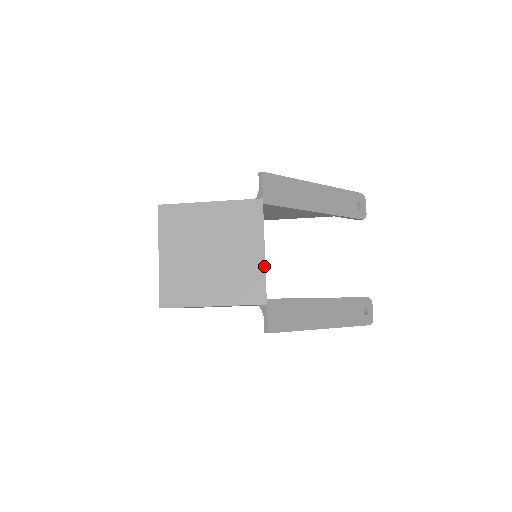
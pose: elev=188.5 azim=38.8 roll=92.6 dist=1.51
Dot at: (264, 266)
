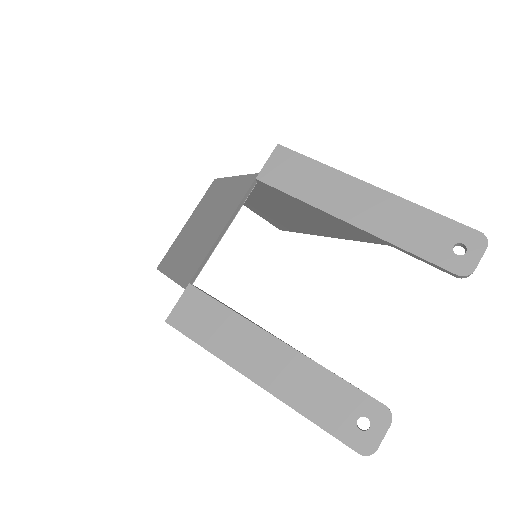
Dot at: (211, 247)
